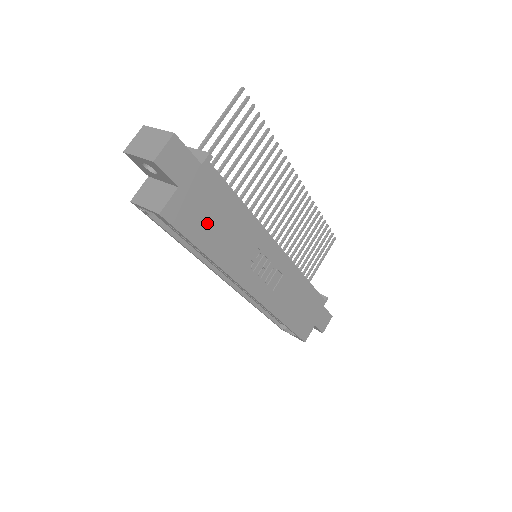
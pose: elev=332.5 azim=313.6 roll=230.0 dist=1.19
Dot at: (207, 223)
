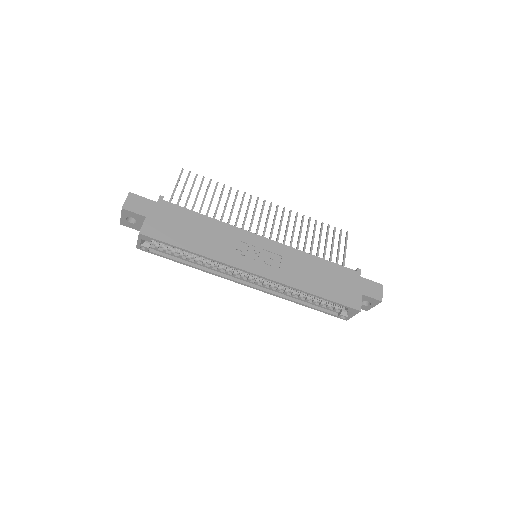
Dot at: (180, 232)
